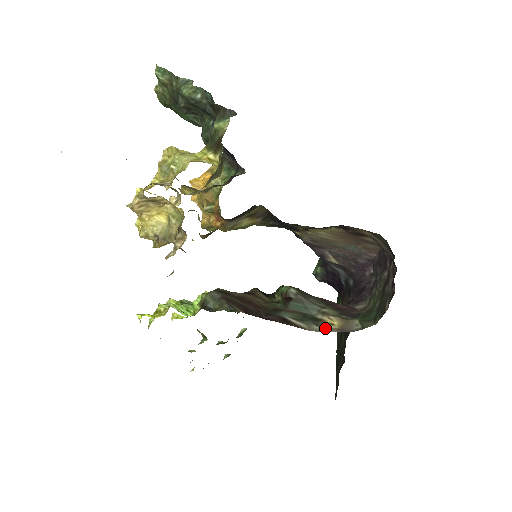
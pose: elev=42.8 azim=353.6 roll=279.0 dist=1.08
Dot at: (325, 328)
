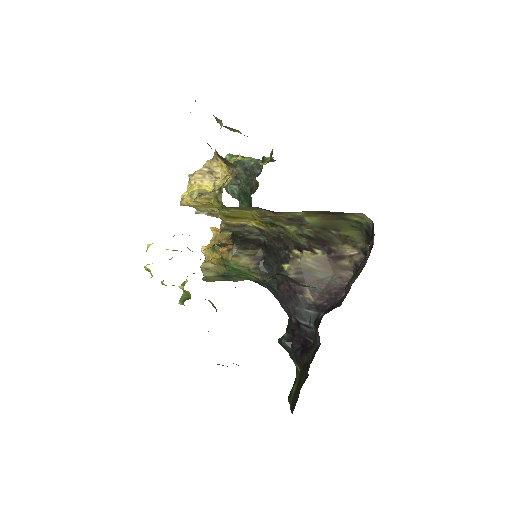
Dot at: occluded
